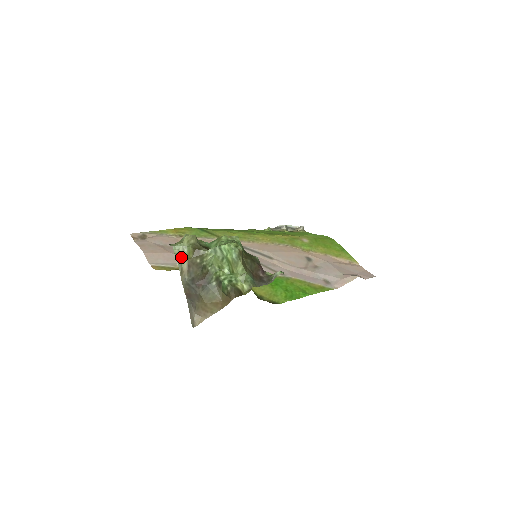
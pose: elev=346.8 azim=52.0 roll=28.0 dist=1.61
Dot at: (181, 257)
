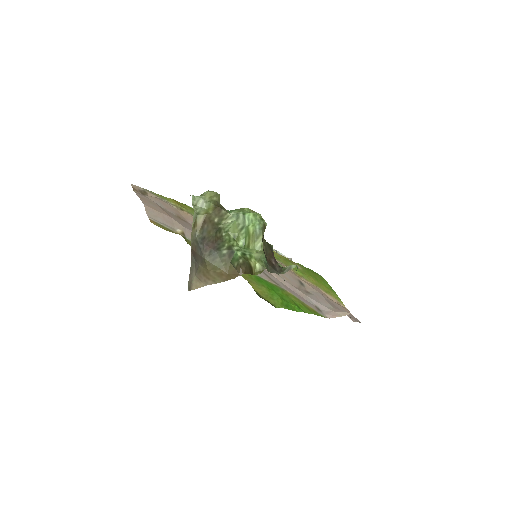
Dot at: (198, 210)
